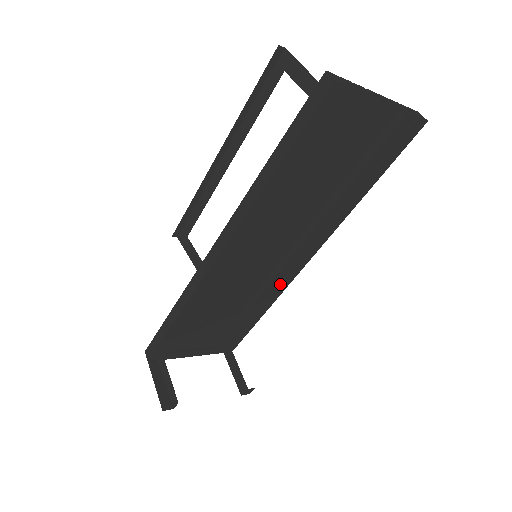
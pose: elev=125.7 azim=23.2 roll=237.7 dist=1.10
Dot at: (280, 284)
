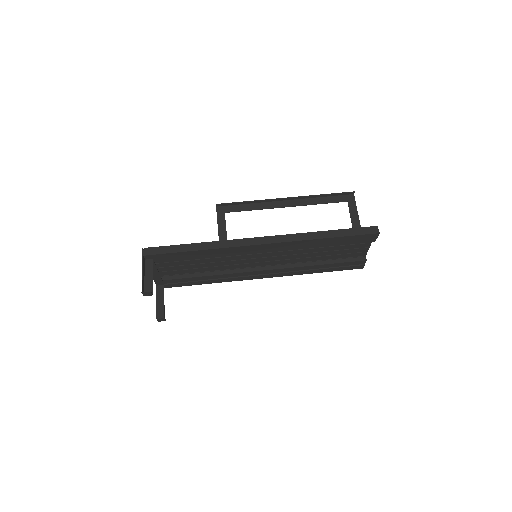
Dot at: (239, 277)
